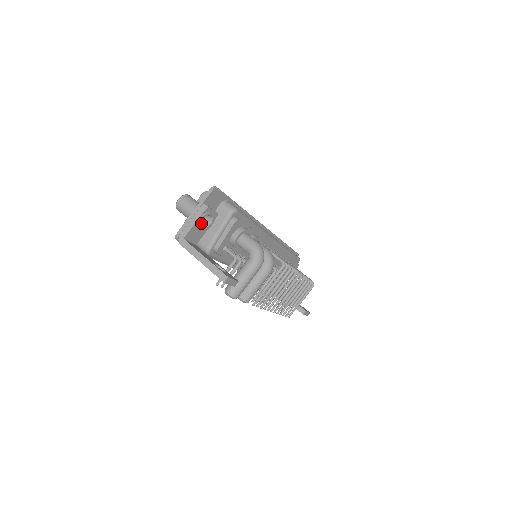
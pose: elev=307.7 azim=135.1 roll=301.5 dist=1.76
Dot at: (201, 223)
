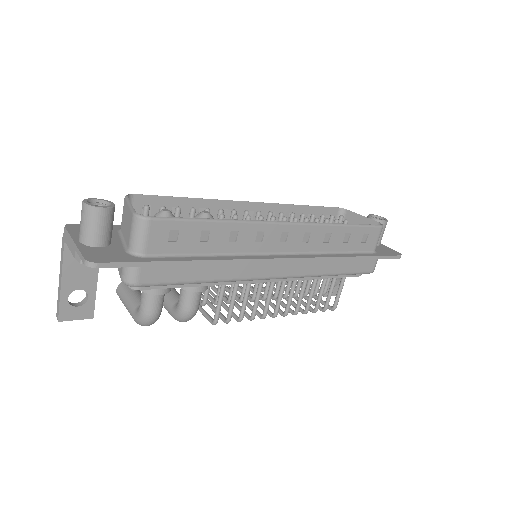
Dot at: occluded
